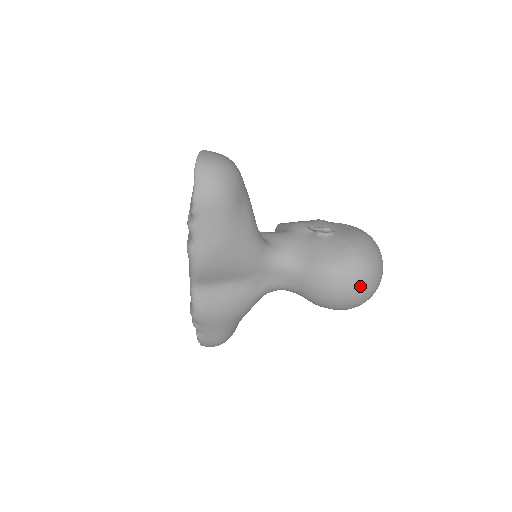
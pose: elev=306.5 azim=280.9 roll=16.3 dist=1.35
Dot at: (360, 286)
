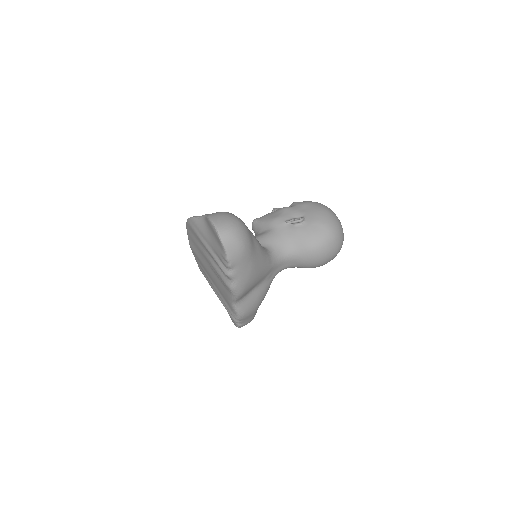
Dot at: (337, 247)
